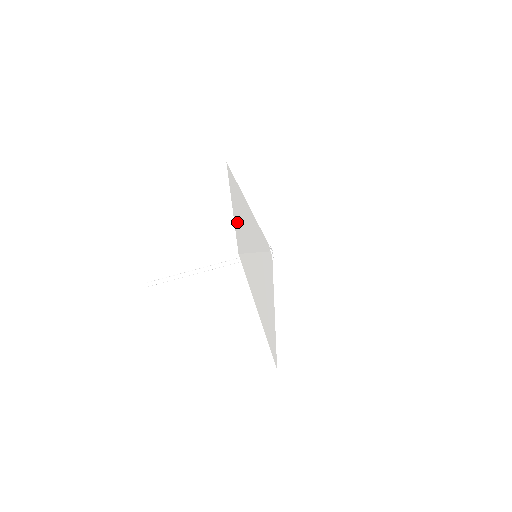
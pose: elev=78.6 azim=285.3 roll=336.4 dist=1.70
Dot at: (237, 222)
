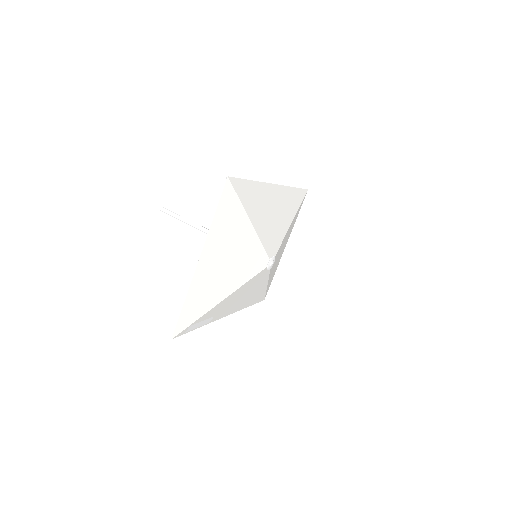
Dot at: (260, 188)
